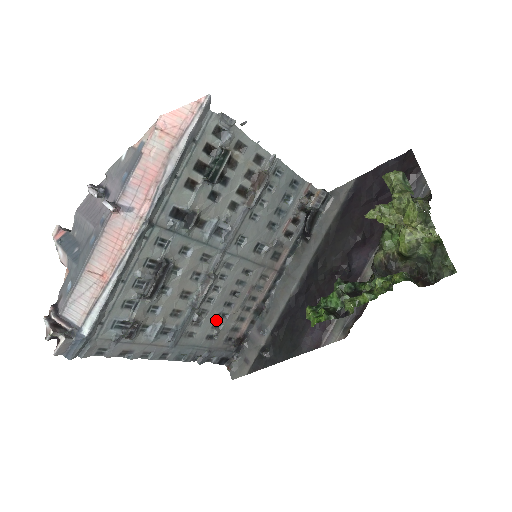
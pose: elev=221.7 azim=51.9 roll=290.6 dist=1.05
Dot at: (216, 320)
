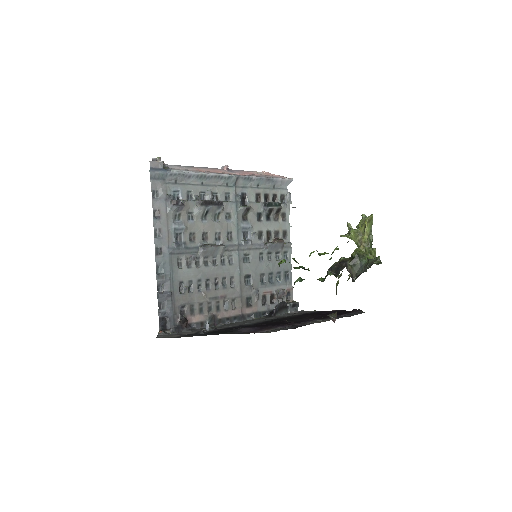
Dot at: (195, 281)
